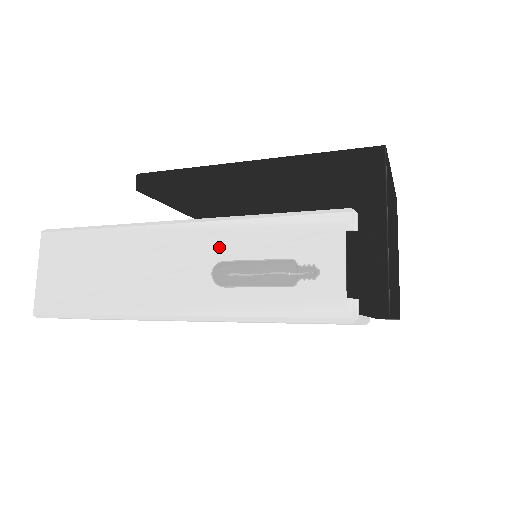
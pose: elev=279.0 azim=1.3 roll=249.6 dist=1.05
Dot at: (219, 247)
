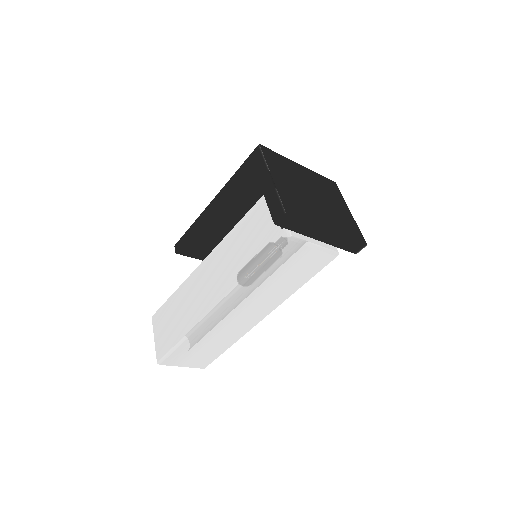
Dot at: (223, 255)
